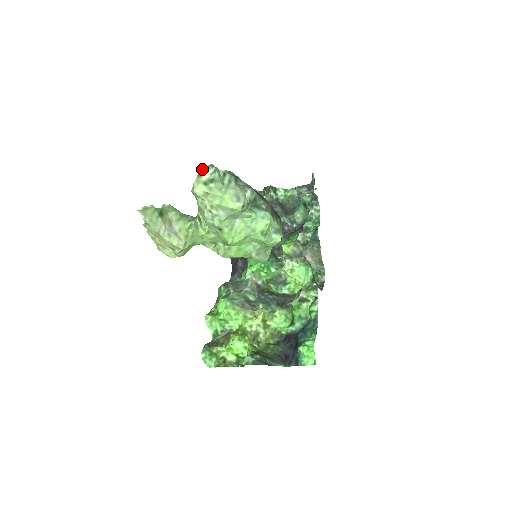
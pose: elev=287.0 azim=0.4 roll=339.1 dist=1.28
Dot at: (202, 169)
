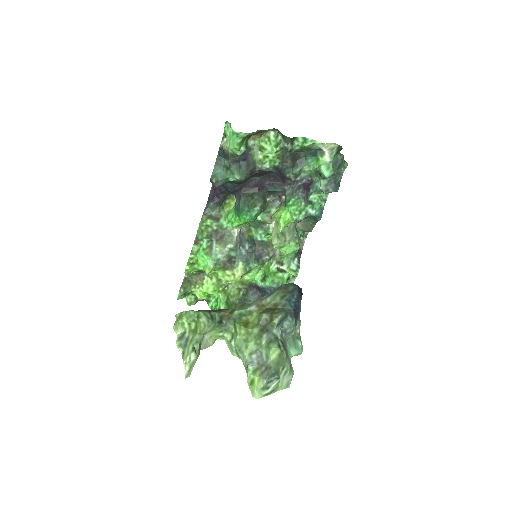
Dot at: (267, 384)
